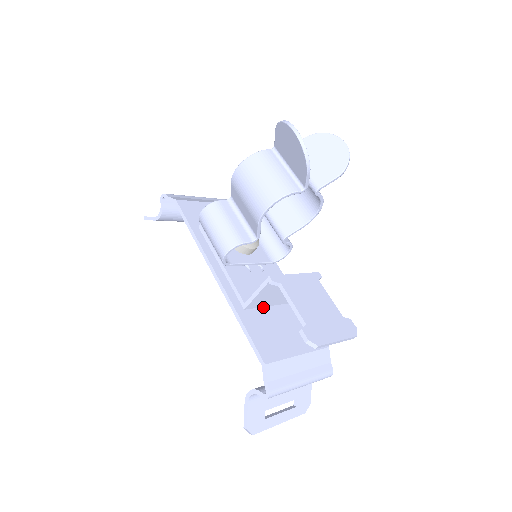
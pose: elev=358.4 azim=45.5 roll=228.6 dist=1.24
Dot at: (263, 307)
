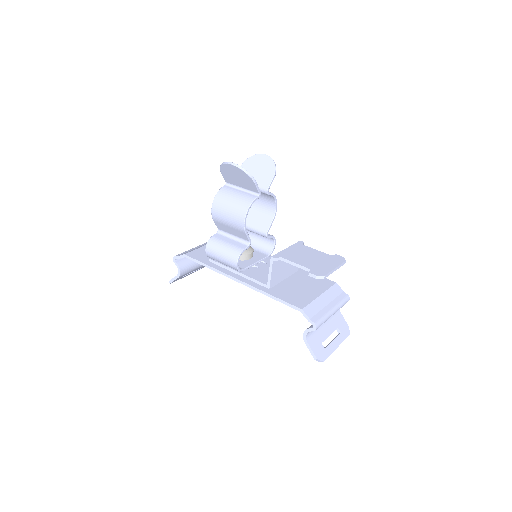
Dot at: (280, 282)
